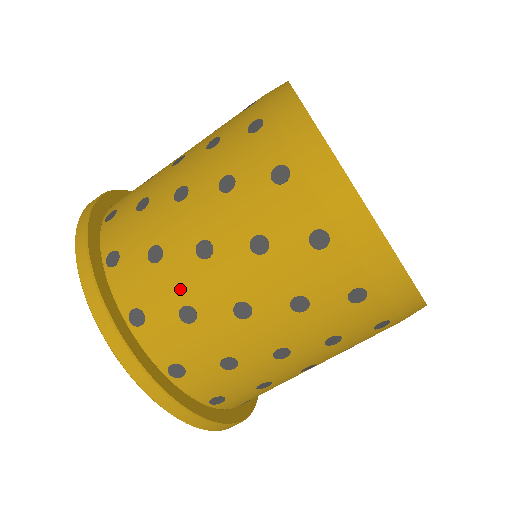
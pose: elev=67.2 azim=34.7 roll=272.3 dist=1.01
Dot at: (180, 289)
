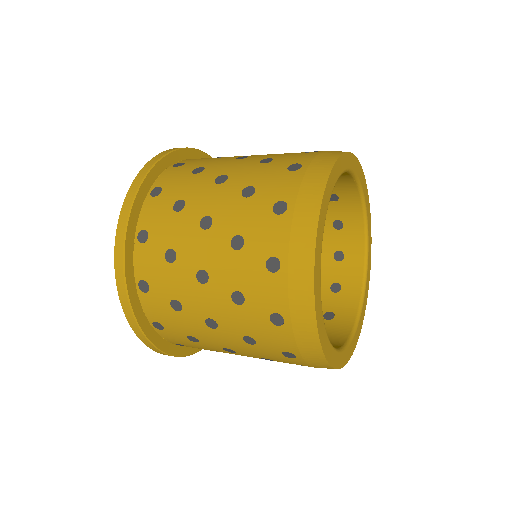
Dot at: (211, 163)
